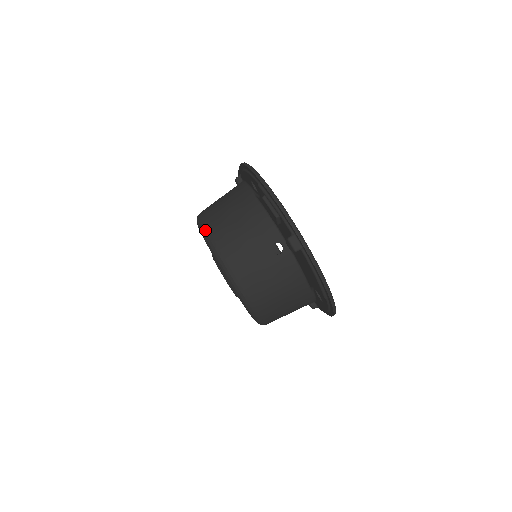
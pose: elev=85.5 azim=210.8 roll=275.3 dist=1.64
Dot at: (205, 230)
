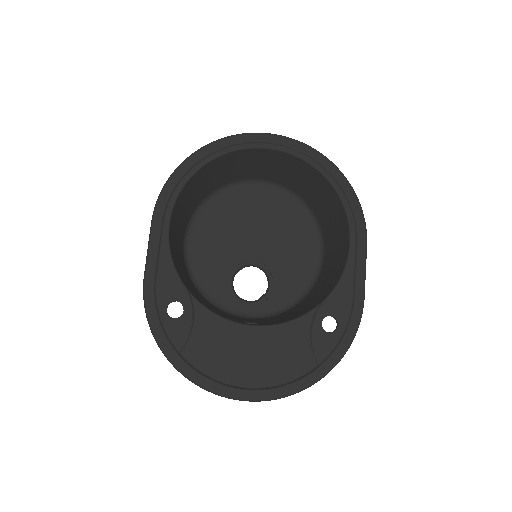
Dot at: occluded
